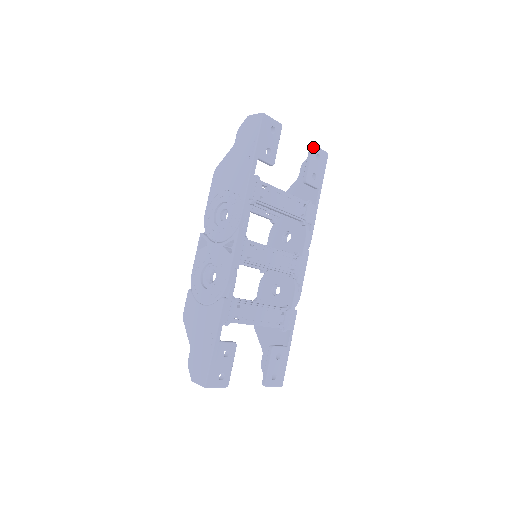
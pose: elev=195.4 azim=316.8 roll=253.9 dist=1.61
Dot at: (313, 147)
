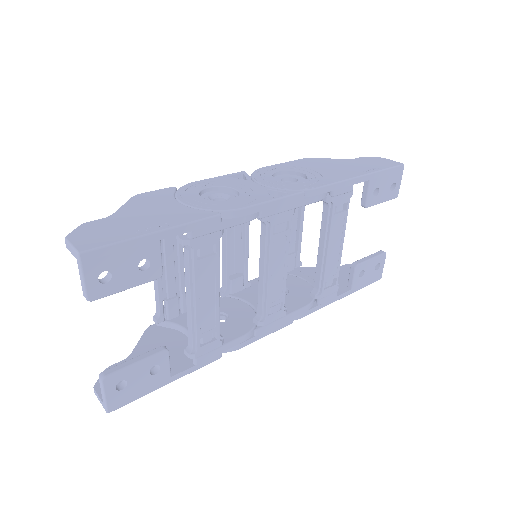
Dot at: (384, 253)
